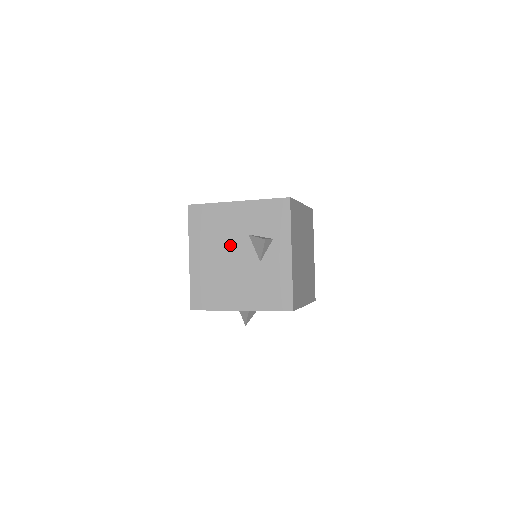
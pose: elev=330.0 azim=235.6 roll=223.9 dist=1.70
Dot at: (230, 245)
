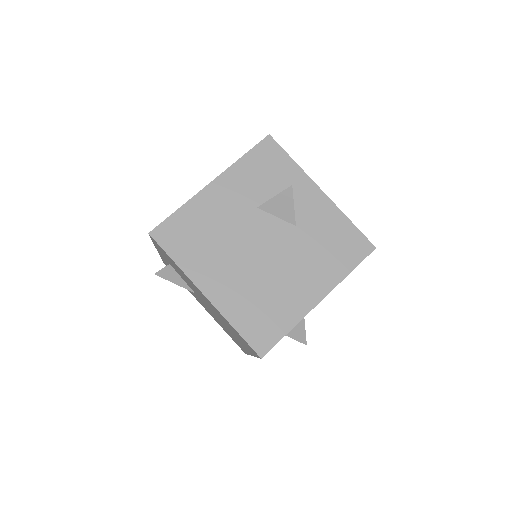
Dot at: (245, 237)
